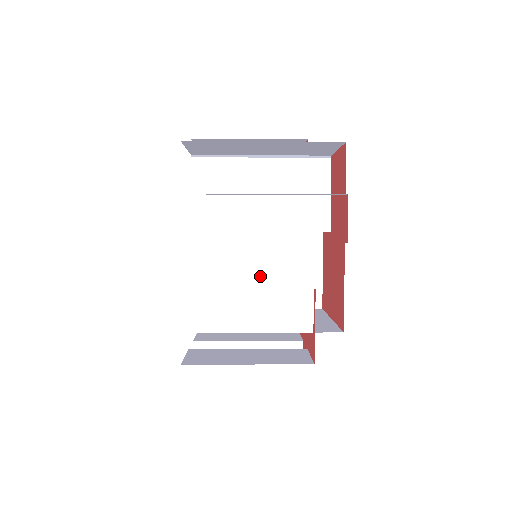
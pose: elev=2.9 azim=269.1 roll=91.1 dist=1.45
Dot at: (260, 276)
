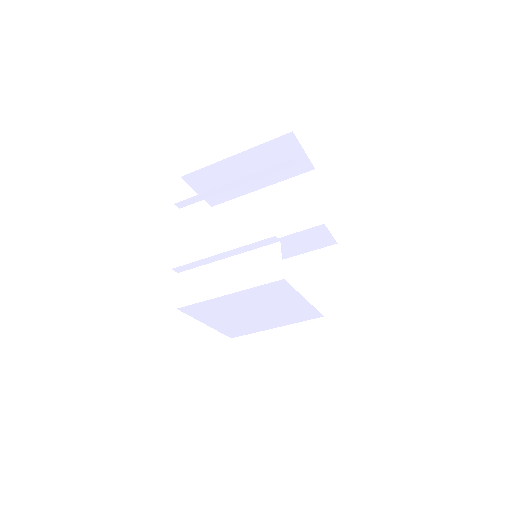
Dot at: occluded
